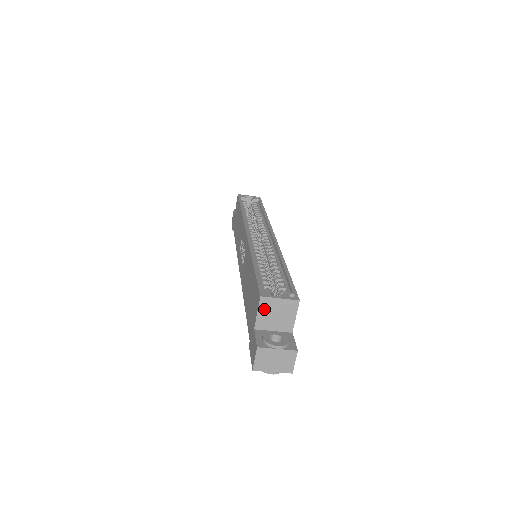
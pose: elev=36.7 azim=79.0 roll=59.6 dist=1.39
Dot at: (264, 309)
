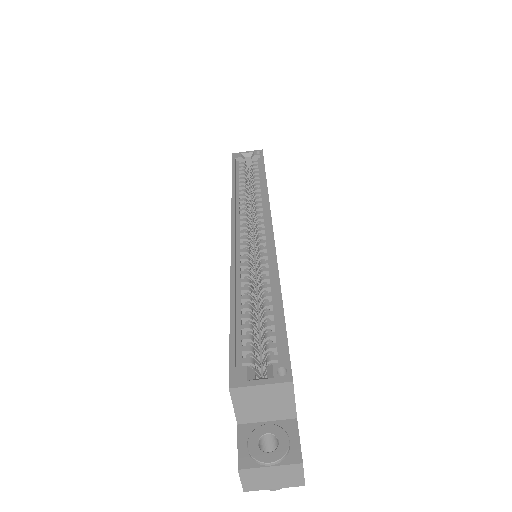
Dot at: (241, 401)
